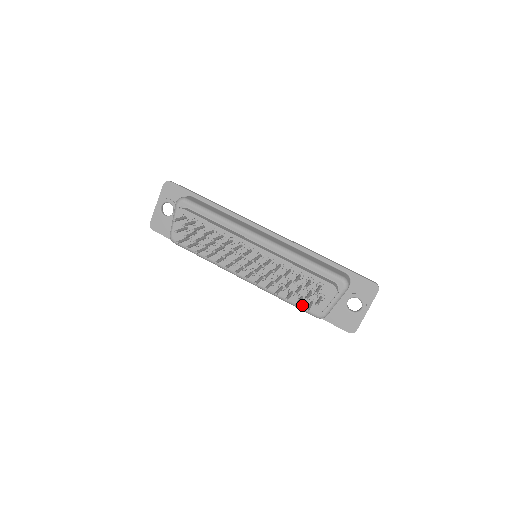
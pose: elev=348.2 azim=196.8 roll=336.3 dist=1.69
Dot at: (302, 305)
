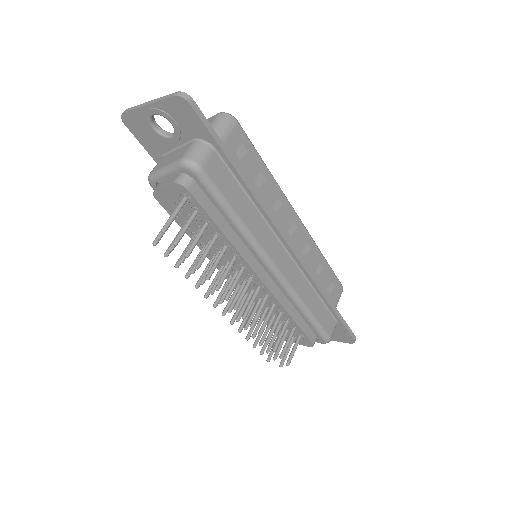
Dot at: occluded
